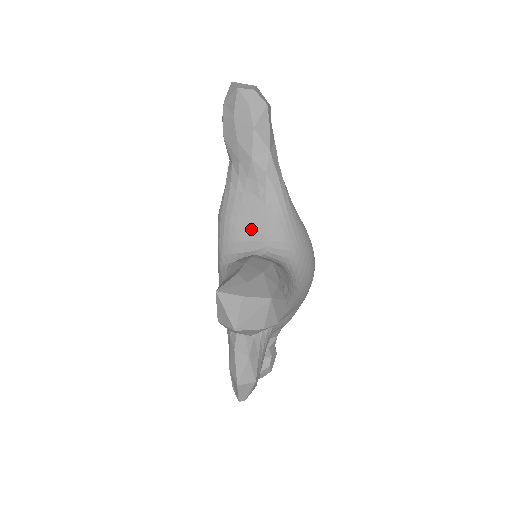
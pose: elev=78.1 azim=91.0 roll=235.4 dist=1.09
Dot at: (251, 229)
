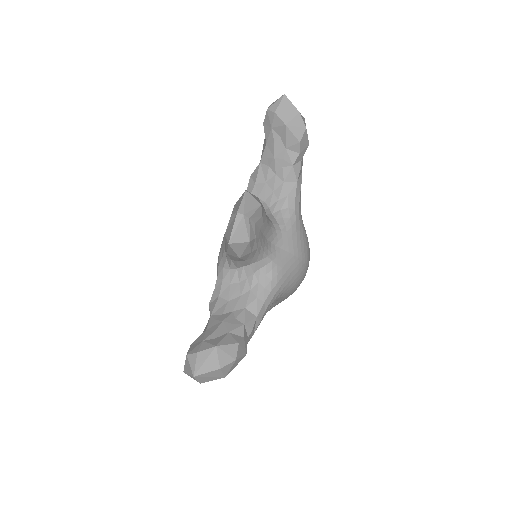
Dot at: occluded
